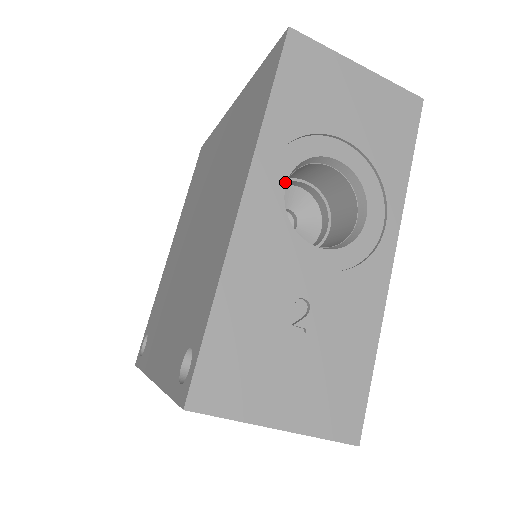
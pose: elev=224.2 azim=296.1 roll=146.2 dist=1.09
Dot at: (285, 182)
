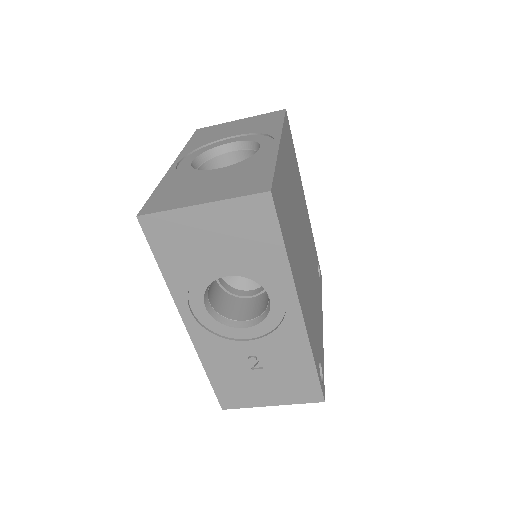
Dot at: (204, 306)
